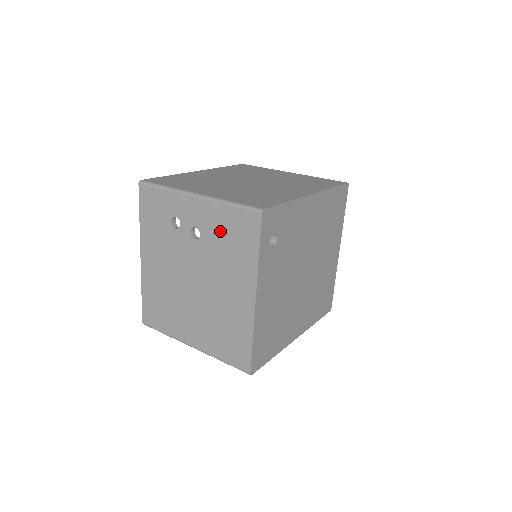
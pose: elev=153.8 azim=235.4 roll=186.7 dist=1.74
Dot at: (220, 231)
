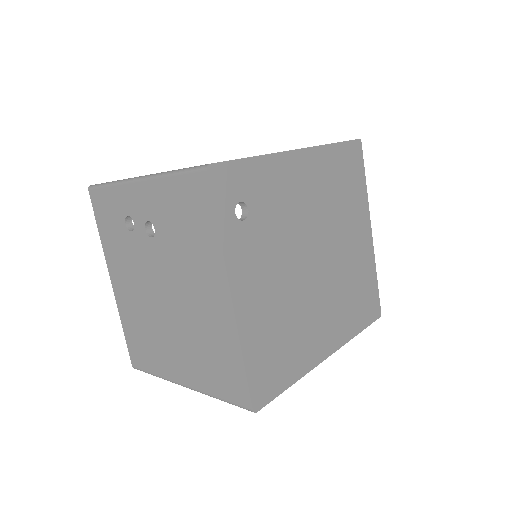
Dot at: (172, 215)
